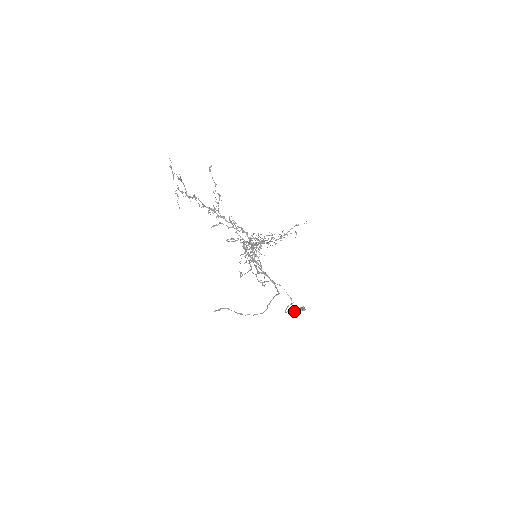
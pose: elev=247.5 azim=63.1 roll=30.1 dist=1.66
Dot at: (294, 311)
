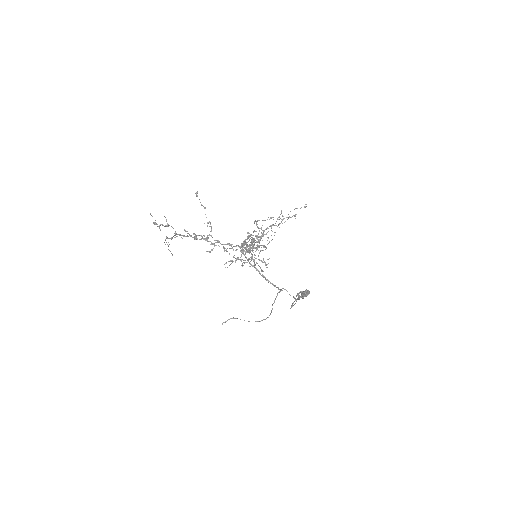
Dot at: (298, 296)
